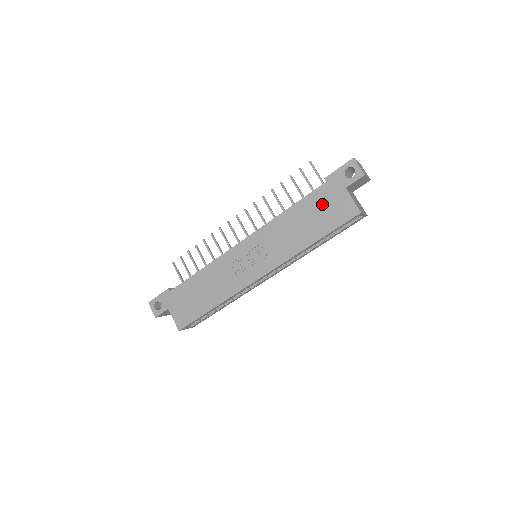
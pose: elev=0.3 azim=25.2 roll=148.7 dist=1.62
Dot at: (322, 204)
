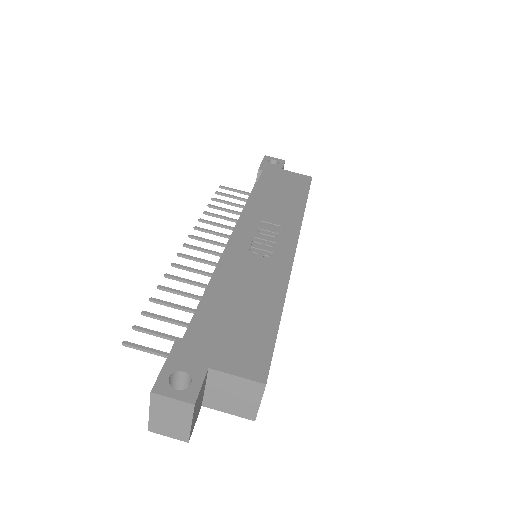
Dot at: (278, 181)
